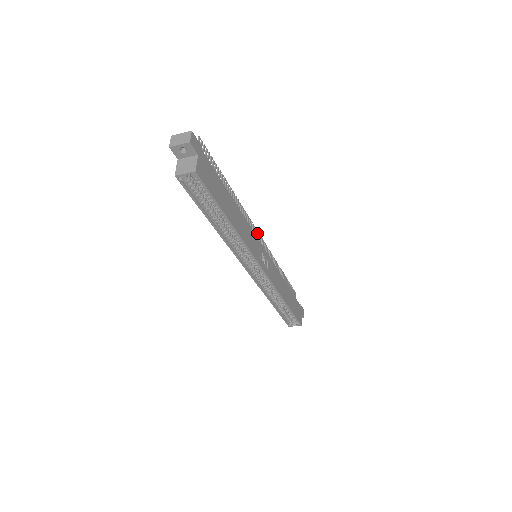
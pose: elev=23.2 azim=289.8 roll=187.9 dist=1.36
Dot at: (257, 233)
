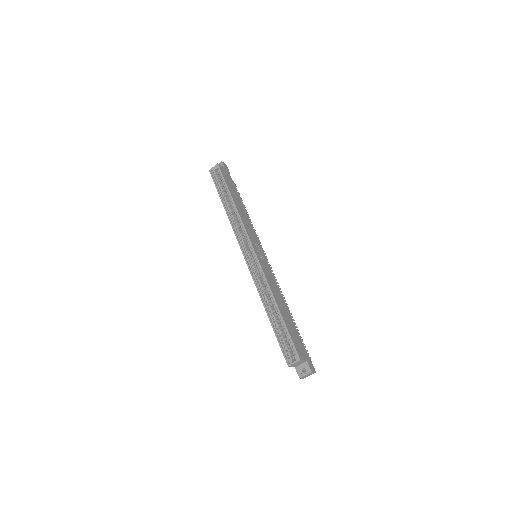
Dot at: (265, 256)
